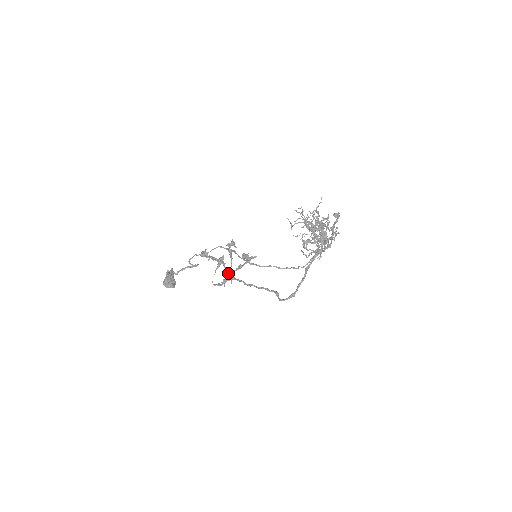
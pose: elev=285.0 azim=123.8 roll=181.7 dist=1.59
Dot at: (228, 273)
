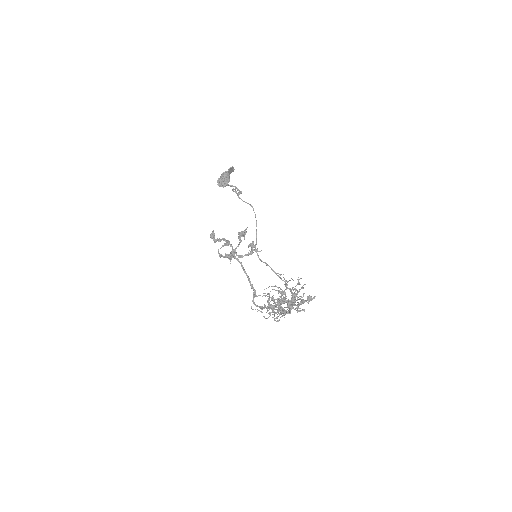
Dot at: occluded
